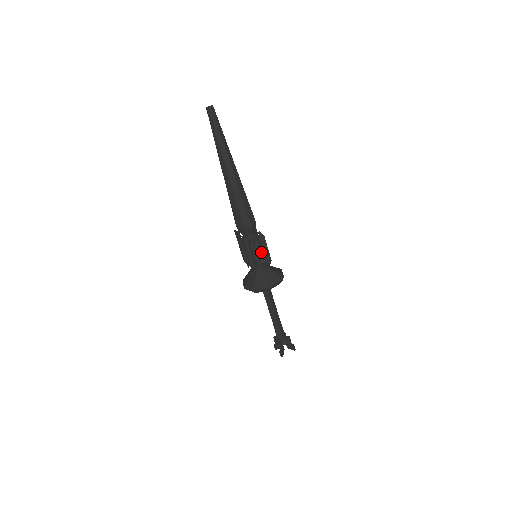
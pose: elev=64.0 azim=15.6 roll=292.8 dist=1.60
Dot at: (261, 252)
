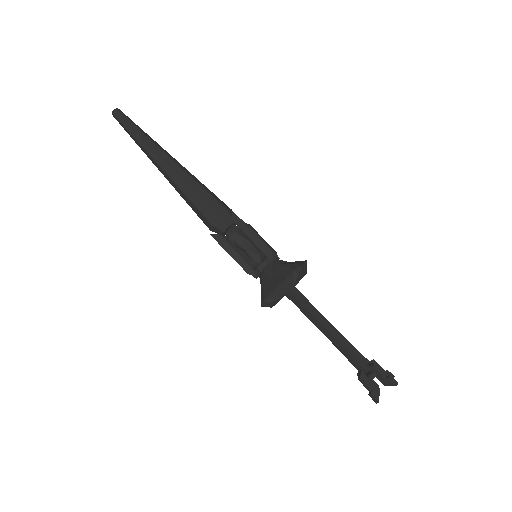
Dot at: occluded
